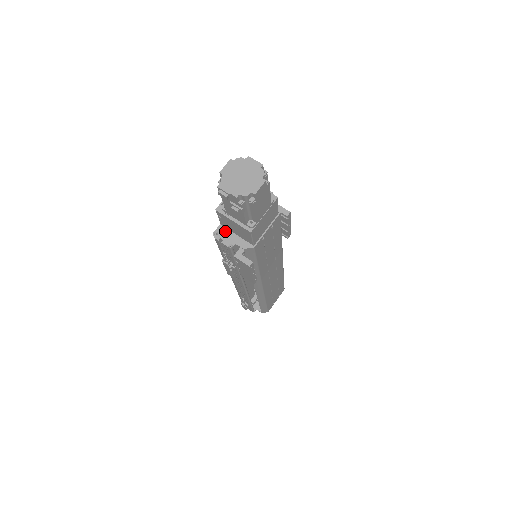
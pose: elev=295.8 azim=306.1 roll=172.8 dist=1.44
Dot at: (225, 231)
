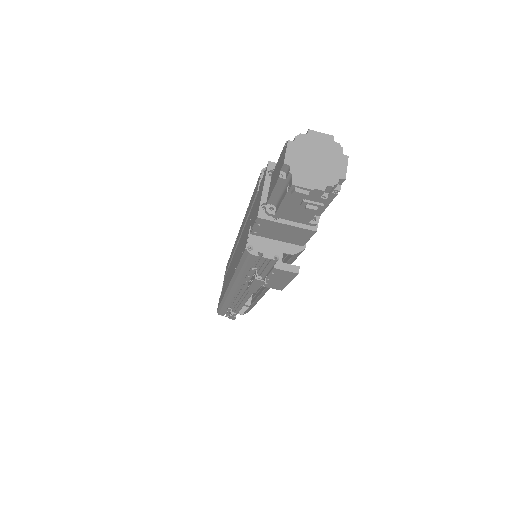
Dot at: (260, 241)
